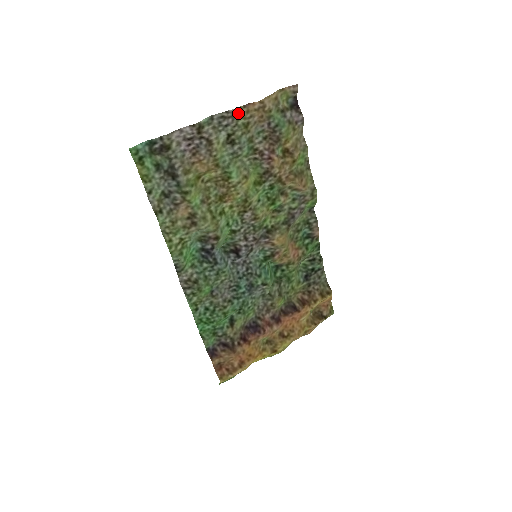
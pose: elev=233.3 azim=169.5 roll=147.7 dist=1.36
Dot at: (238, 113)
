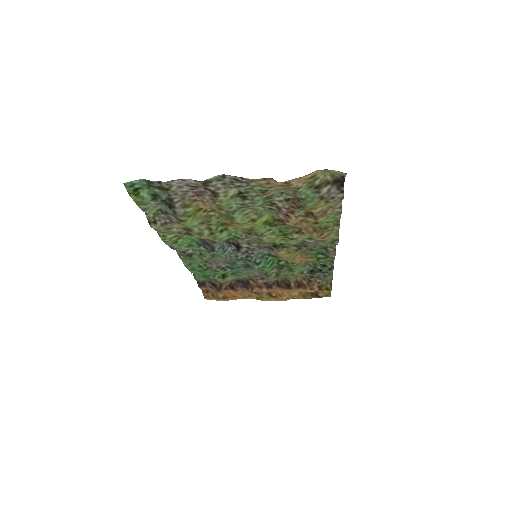
Dot at: (255, 182)
